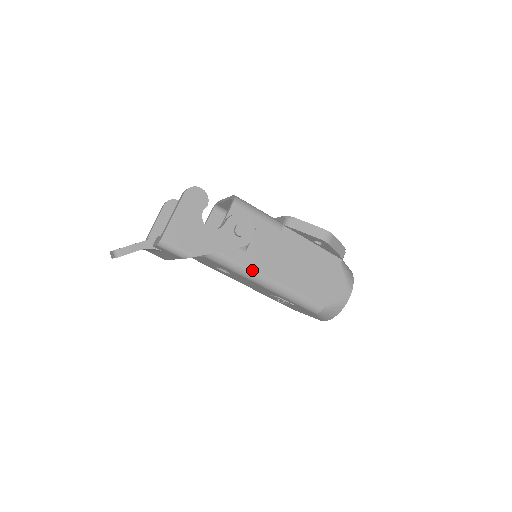
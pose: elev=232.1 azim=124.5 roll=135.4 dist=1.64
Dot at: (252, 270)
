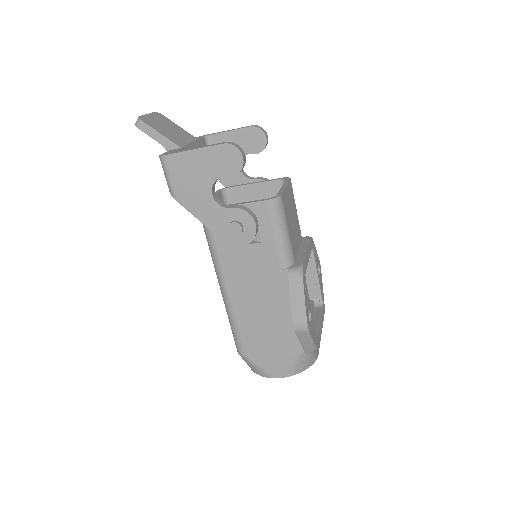
Dot at: (219, 264)
